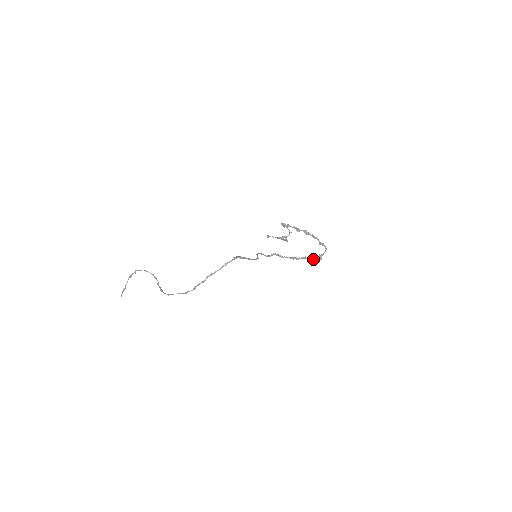
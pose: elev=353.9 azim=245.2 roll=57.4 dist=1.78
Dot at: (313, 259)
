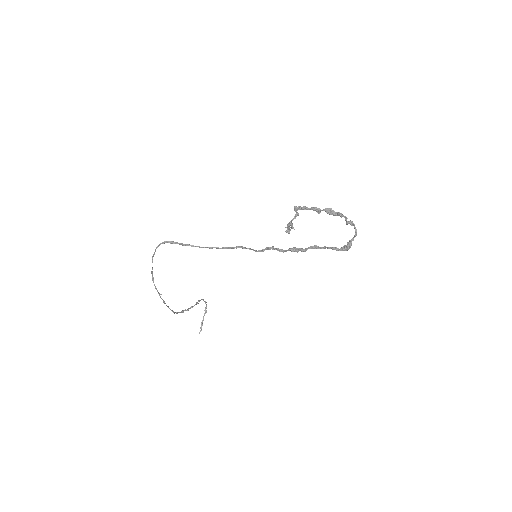
Dot at: (331, 248)
